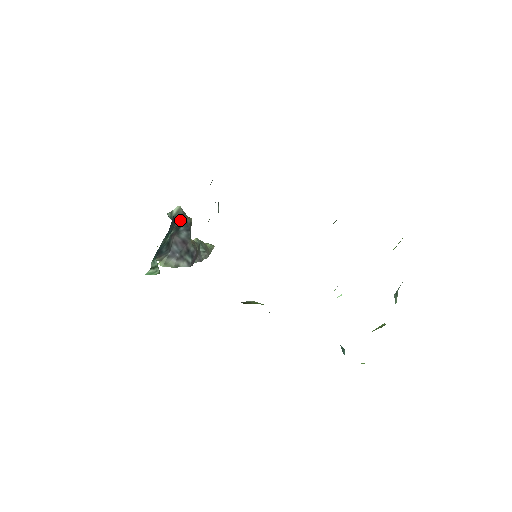
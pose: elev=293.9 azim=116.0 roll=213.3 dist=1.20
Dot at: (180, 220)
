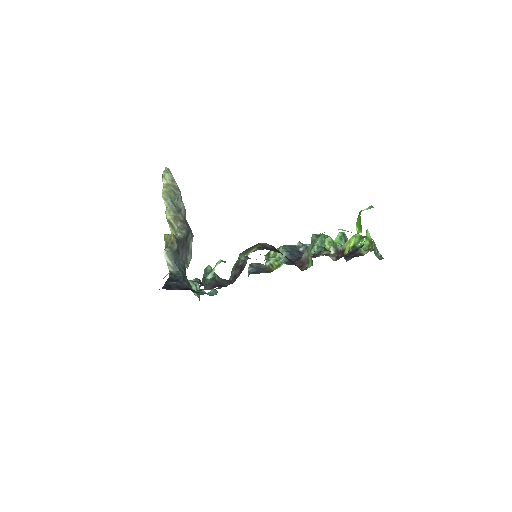
Dot at: (176, 259)
